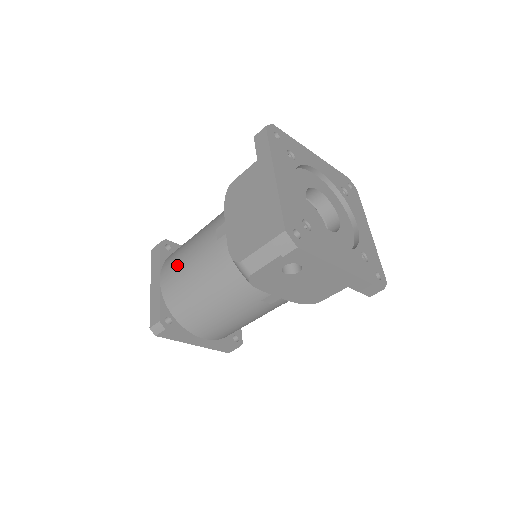
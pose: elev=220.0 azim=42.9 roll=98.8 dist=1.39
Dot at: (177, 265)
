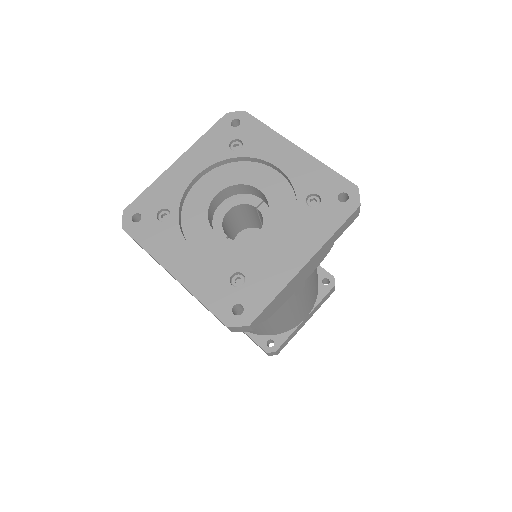
Dot at: occluded
